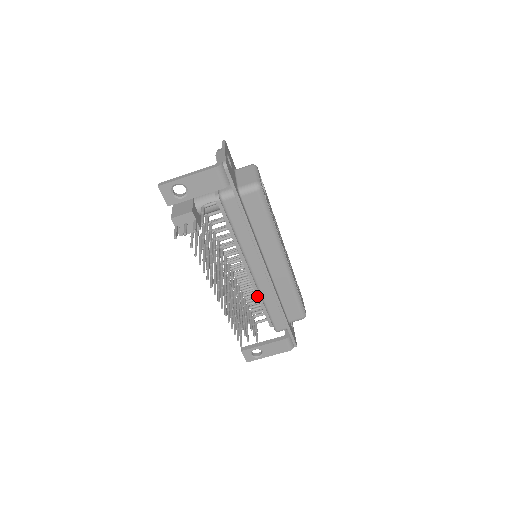
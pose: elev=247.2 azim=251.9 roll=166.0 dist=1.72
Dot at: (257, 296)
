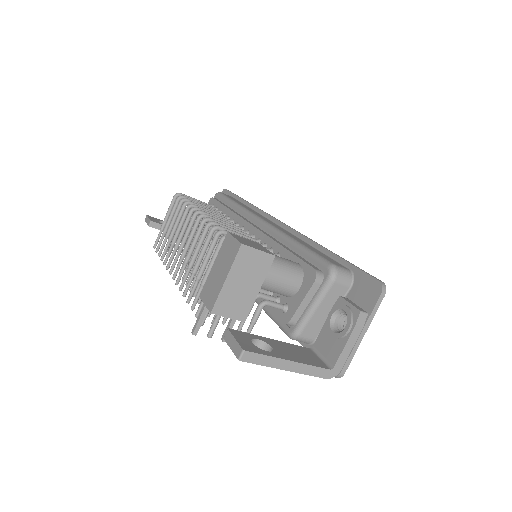
Dot at: occluded
